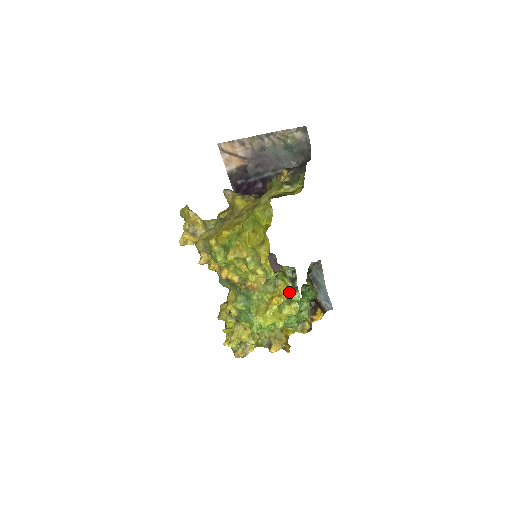
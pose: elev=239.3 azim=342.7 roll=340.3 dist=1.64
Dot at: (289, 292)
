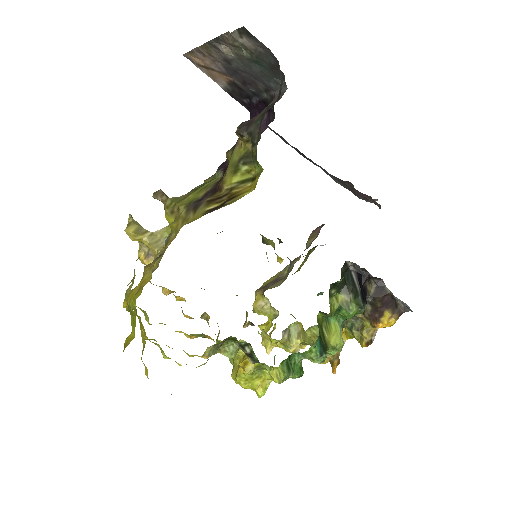
Dot at: occluded
